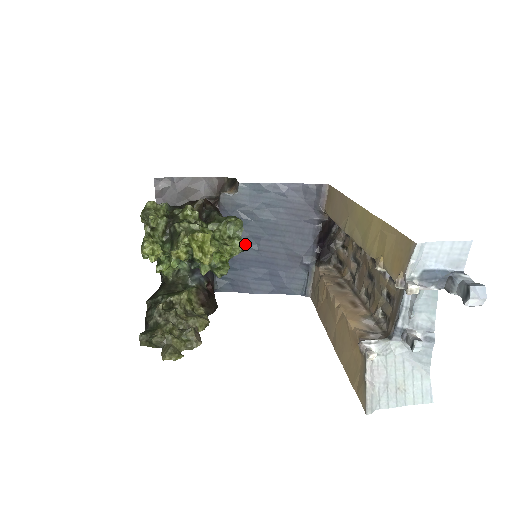
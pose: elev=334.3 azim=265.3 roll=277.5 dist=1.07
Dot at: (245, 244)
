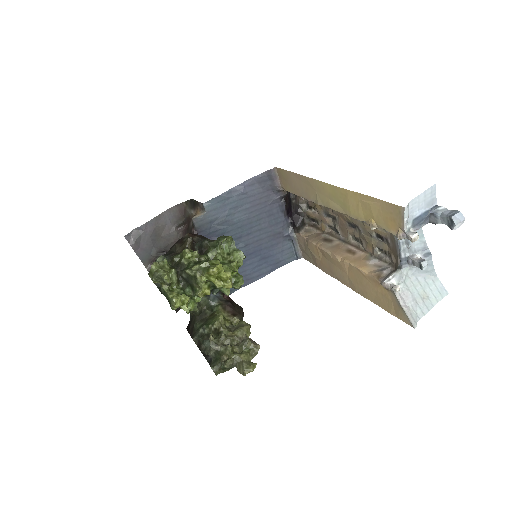
Dot at: occluded
